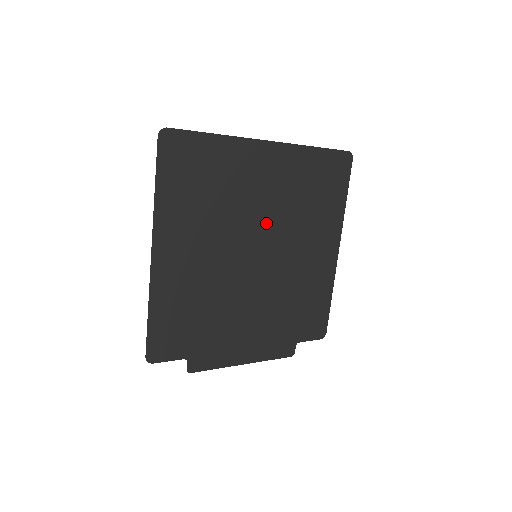
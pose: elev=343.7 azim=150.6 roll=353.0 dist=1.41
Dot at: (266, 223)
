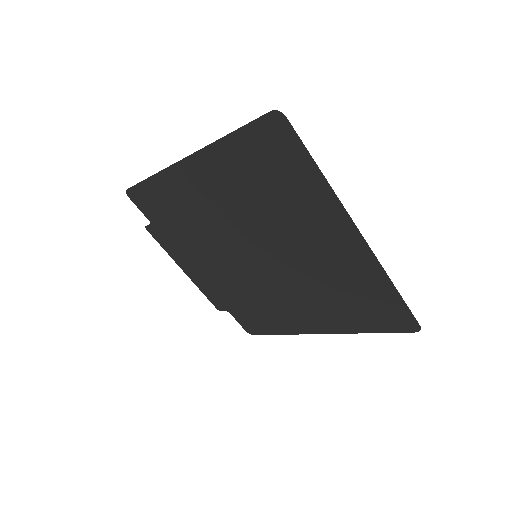
Dot at: (288, 257)
